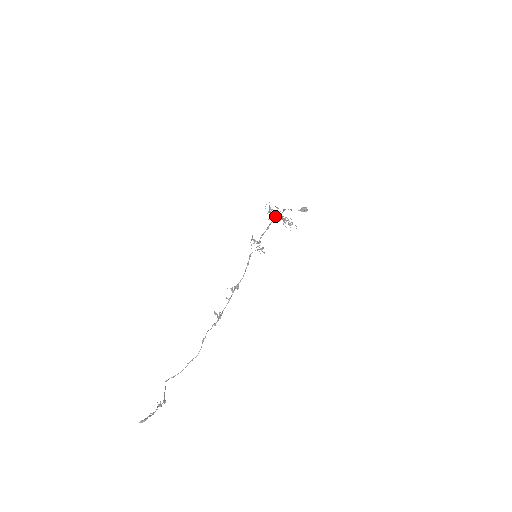
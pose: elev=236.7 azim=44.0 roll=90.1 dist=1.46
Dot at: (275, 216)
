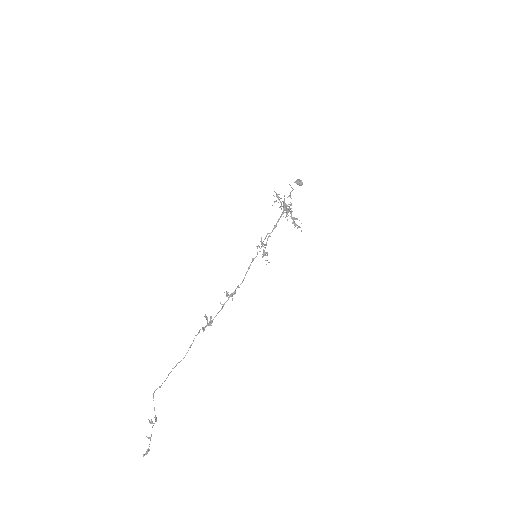
Dot at: (285, 210)
